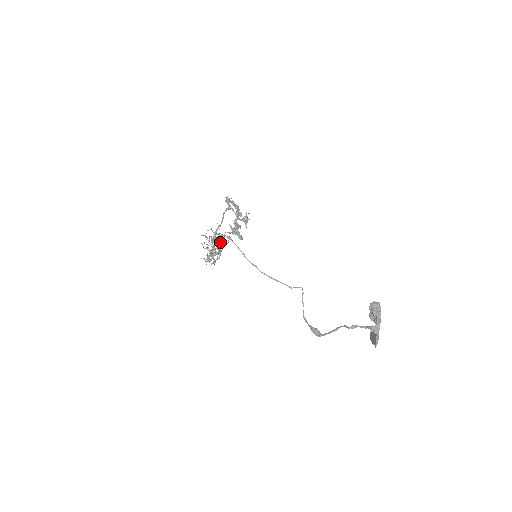
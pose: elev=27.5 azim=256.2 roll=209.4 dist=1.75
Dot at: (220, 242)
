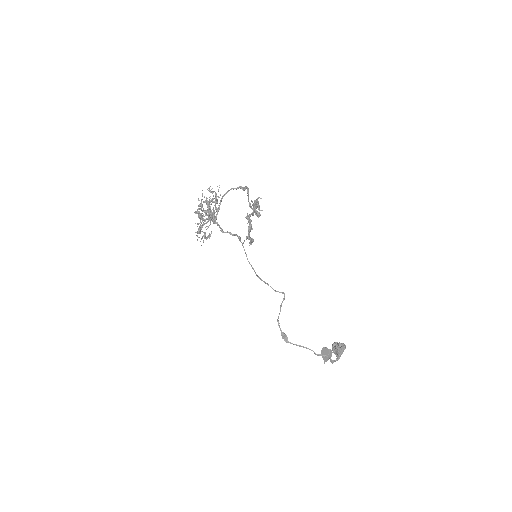
Dot at: (214, 210)
